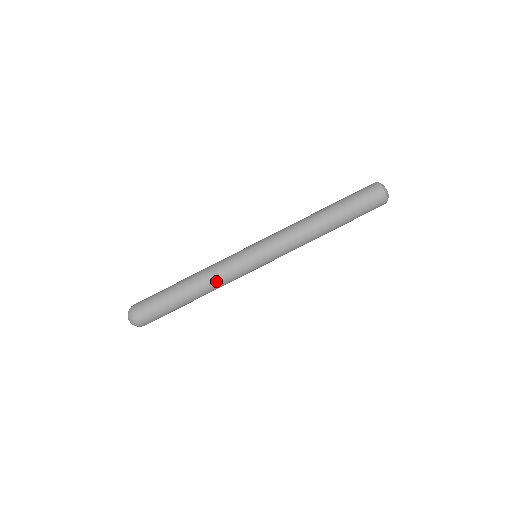
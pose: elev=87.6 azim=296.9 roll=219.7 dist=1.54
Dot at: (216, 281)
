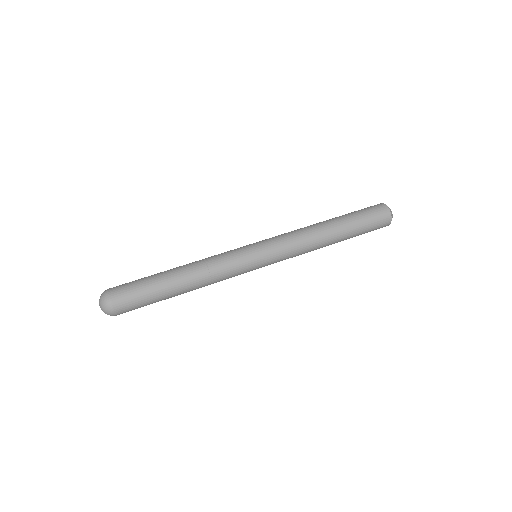
Dot at: (212, 274)
